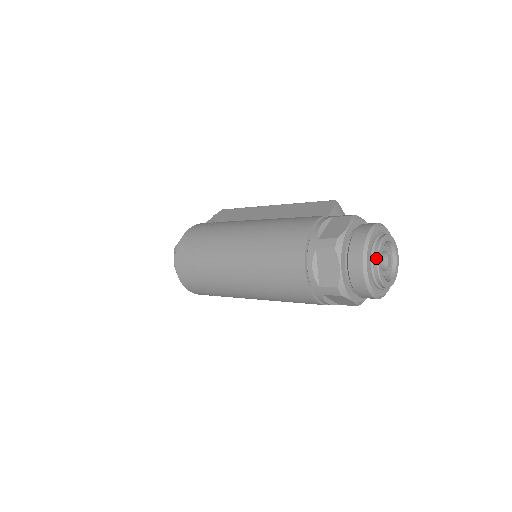
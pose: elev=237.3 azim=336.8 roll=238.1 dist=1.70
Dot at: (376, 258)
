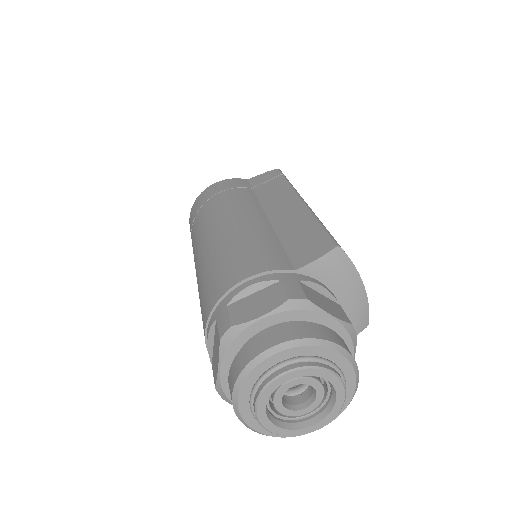
Dot at: (257, 394)
